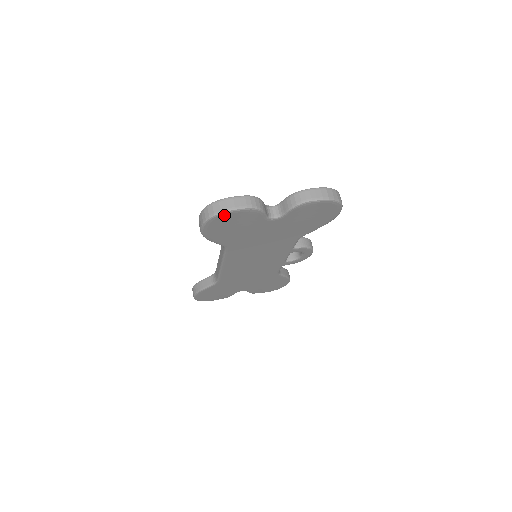
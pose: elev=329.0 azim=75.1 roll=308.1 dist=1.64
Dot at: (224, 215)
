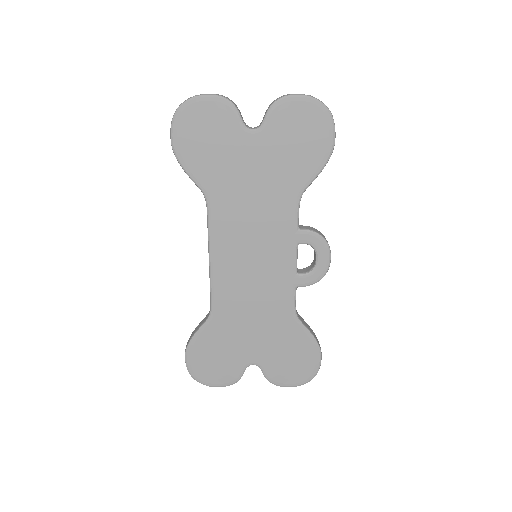
Dot at: (192, 104)
